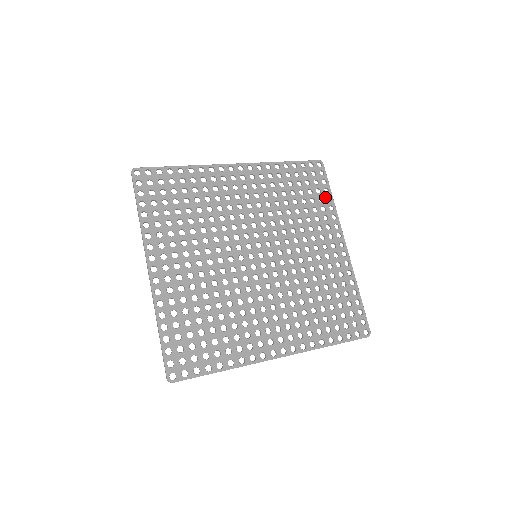
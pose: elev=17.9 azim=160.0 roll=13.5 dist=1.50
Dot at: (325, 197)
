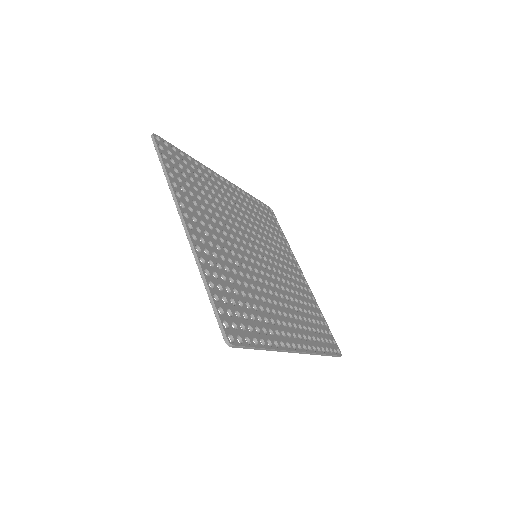
Dot at: (282, 235)
